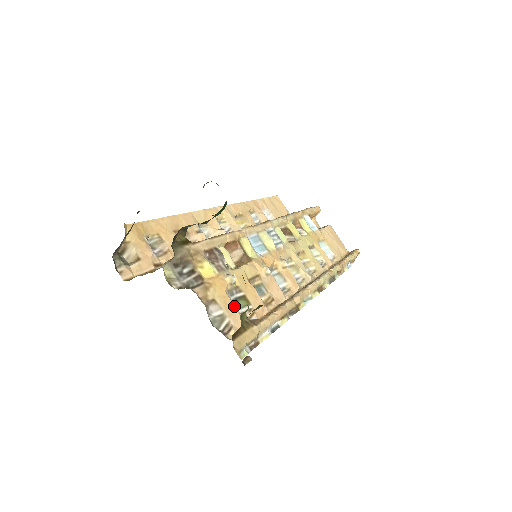
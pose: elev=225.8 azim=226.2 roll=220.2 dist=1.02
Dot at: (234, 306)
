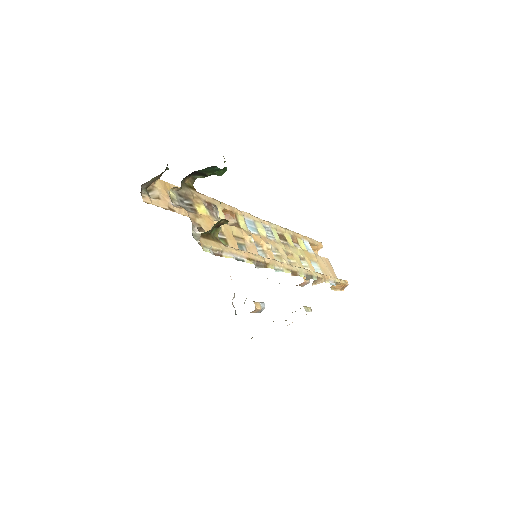
Dot at: occluded
